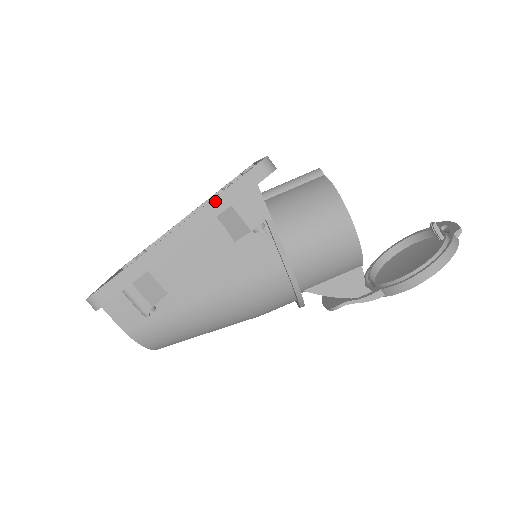
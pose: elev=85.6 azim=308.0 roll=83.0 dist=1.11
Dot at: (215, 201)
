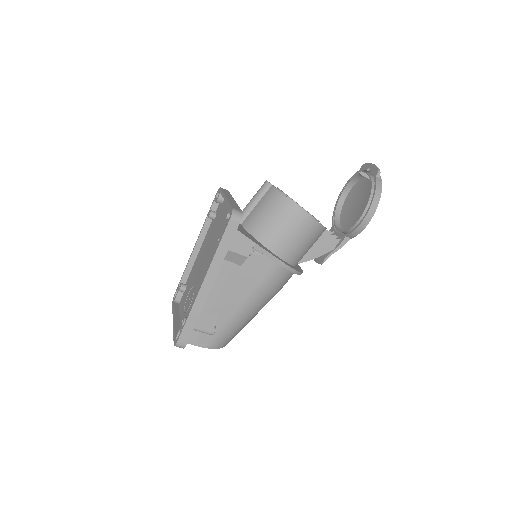
Dot at: (217, 254)
